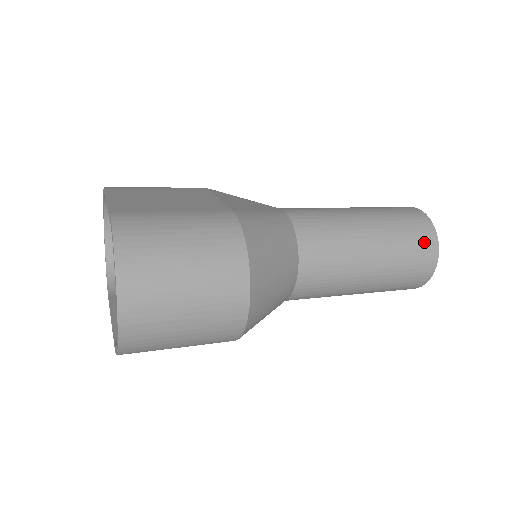
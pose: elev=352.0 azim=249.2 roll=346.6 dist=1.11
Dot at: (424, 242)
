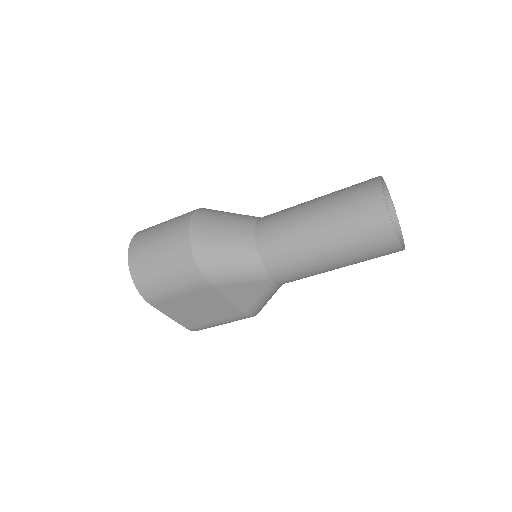
Dot at: (365, 183)
